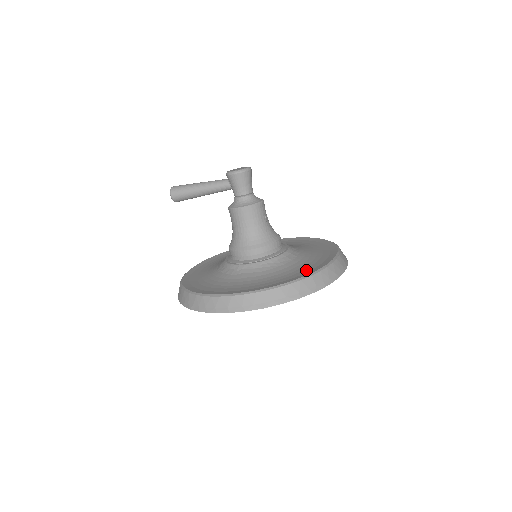
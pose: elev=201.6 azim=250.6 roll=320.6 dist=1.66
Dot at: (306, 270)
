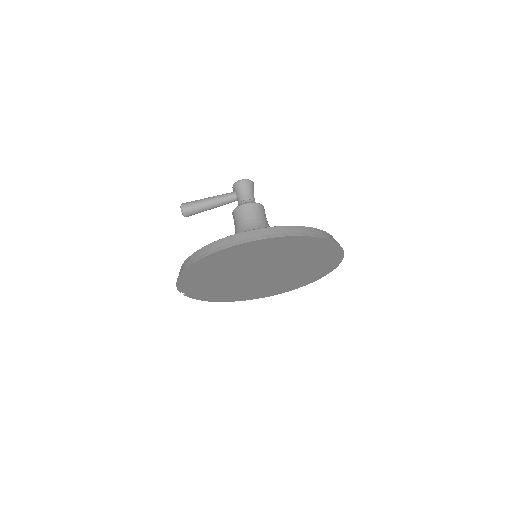
Dot at: occluded
